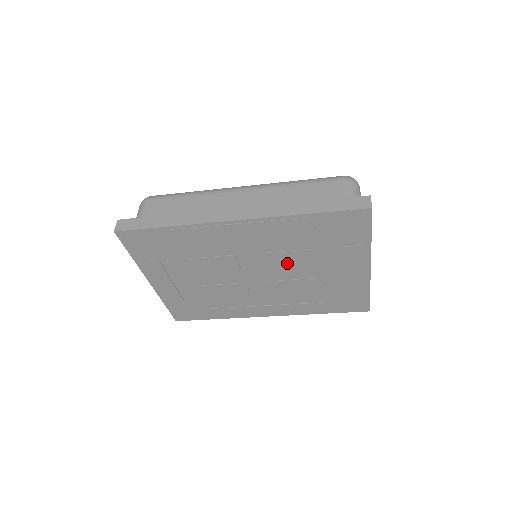
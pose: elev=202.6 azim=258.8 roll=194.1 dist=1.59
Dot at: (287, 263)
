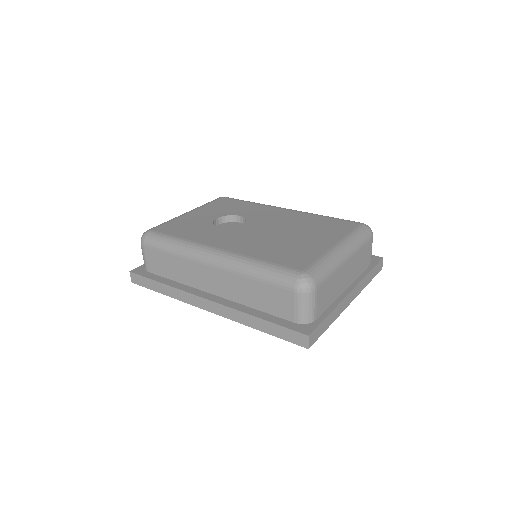
Dot at: occluded
